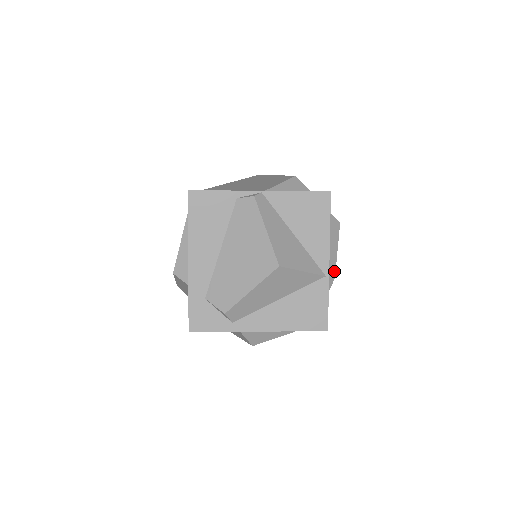
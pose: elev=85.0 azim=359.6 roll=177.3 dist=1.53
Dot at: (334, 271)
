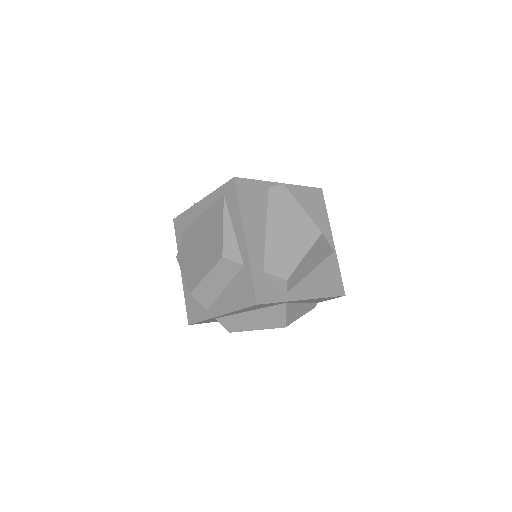
Dot at: occluded
